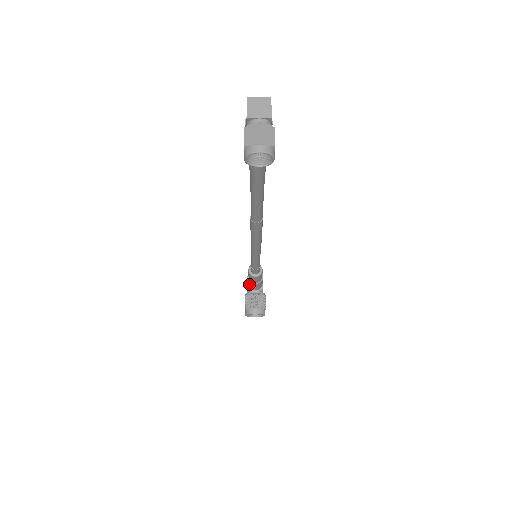
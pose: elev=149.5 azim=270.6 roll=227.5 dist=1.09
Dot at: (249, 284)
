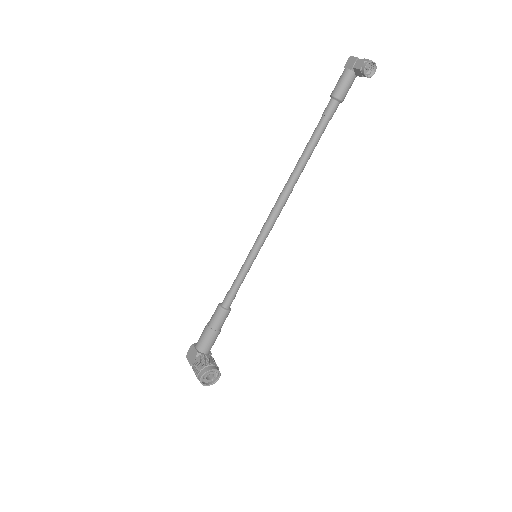
Dot at: (205, 339)
